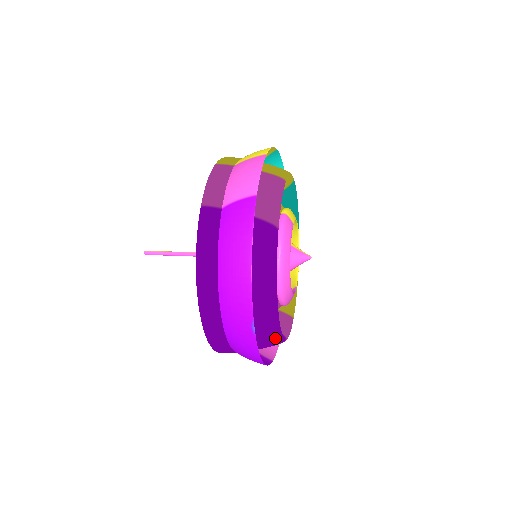
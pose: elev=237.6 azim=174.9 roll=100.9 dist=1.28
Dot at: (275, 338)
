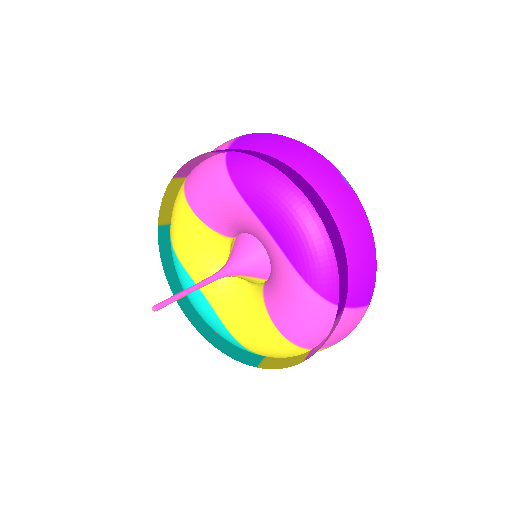
Dot at: occluded
